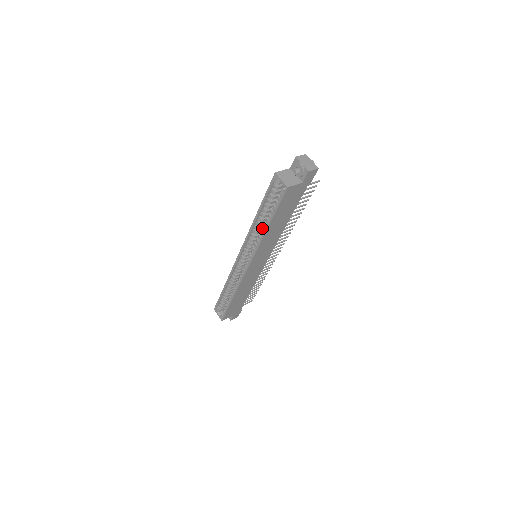
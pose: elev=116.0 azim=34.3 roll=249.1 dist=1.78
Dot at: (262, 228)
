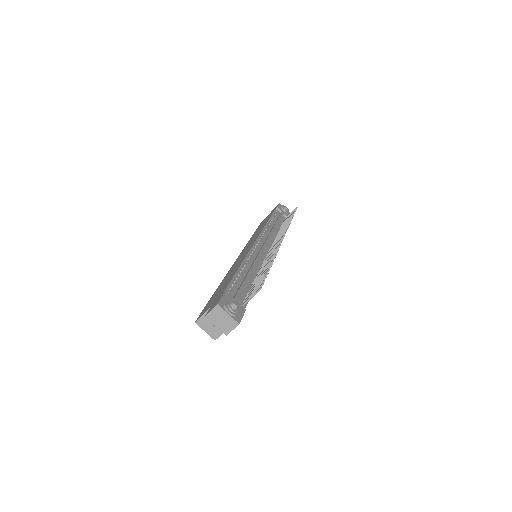
Dot at: occluded
